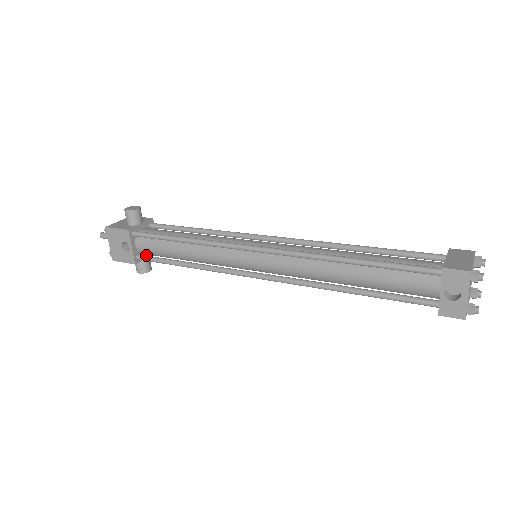
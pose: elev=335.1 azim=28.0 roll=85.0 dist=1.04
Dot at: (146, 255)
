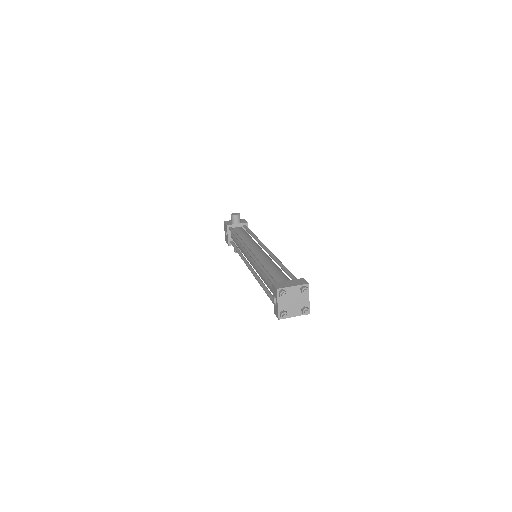
Dot at: occluded
